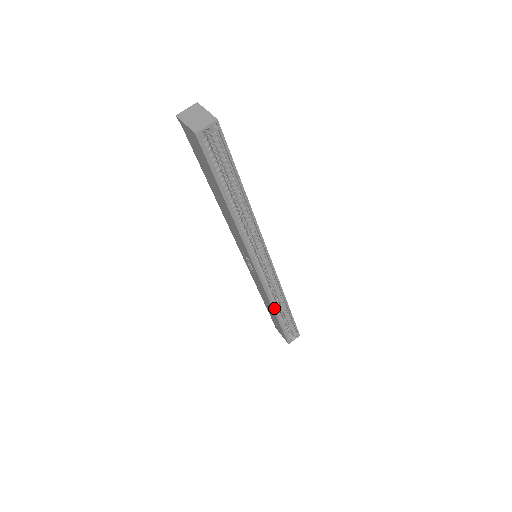
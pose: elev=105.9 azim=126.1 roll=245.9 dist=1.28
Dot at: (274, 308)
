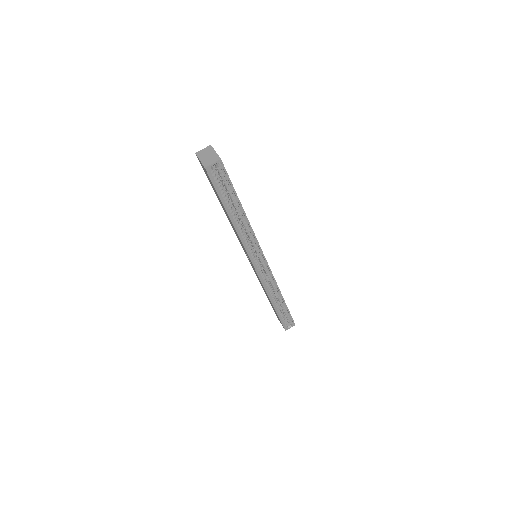
Dot at: (271, 299)
